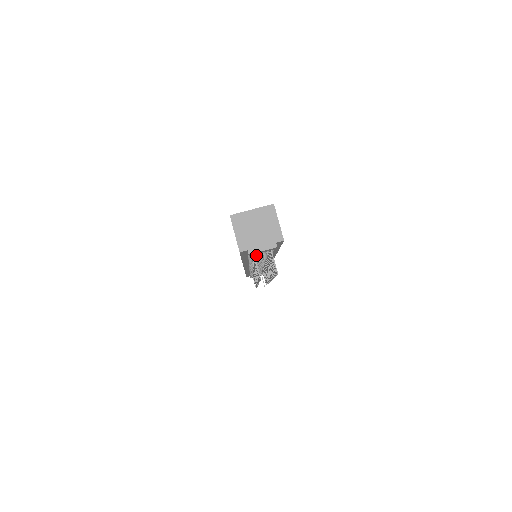
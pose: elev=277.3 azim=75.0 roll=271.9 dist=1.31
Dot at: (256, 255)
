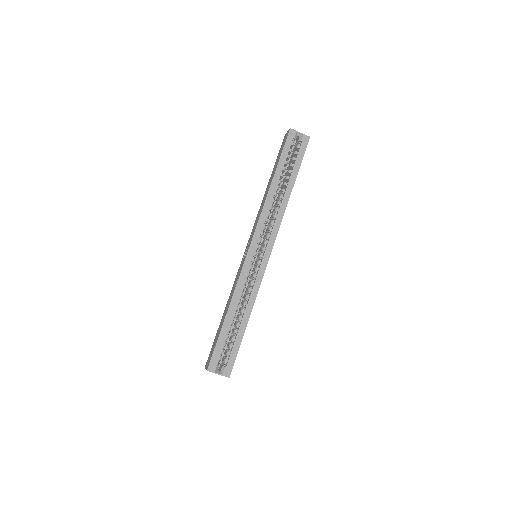
Dot at: occluded
